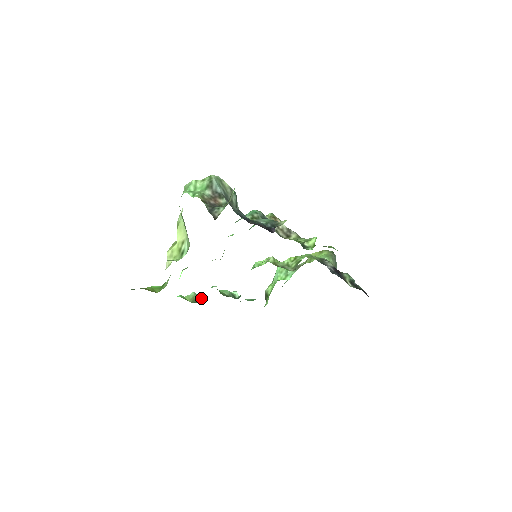
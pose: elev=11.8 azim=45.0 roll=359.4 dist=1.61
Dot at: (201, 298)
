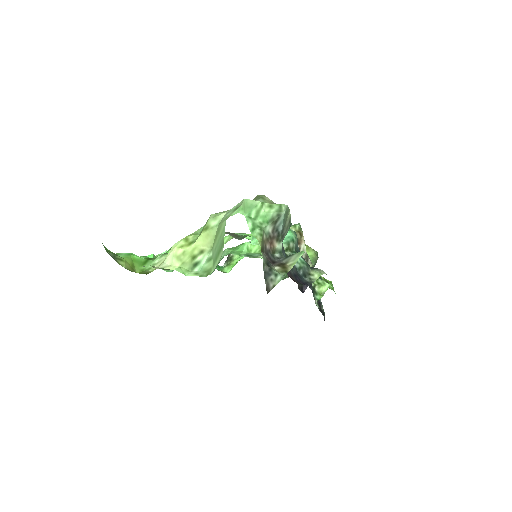
Dot at: occluded
